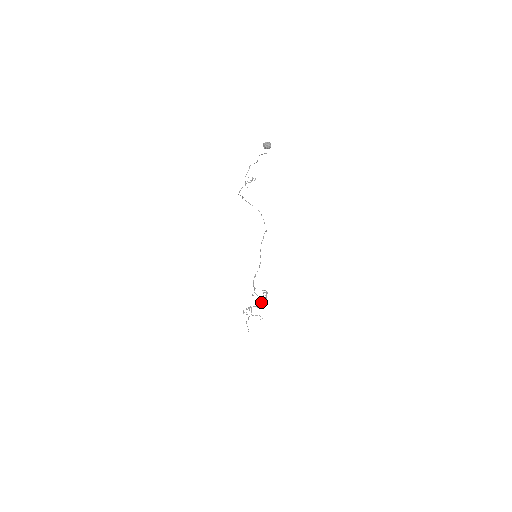
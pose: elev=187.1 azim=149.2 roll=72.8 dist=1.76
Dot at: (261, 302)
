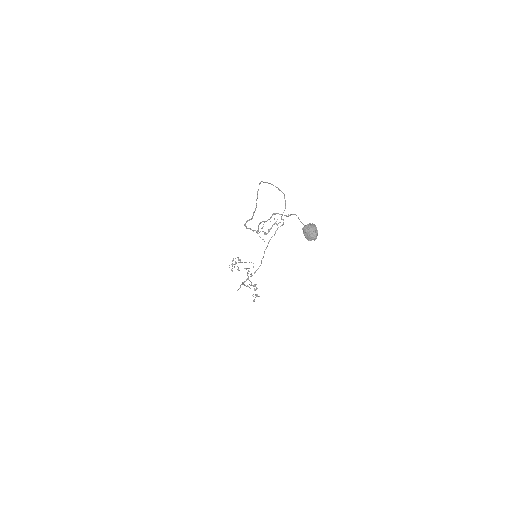
Dot at: (250, 281)
